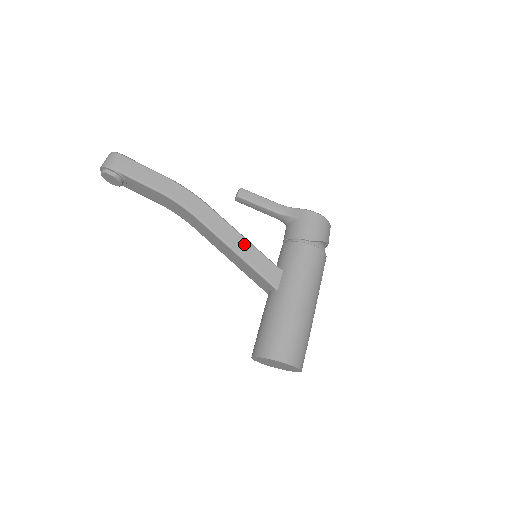
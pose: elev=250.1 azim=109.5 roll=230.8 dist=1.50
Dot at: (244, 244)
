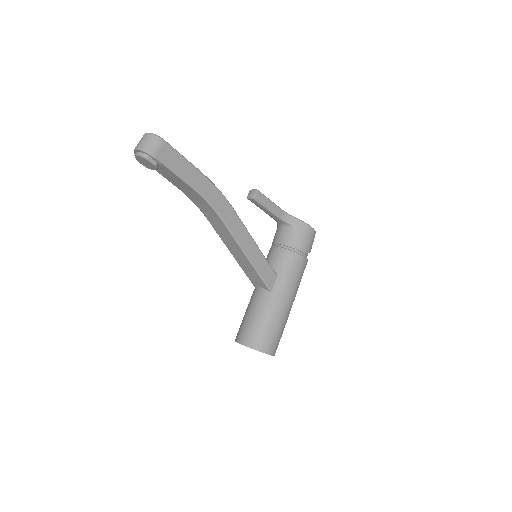
Dot at: (255, 250)
